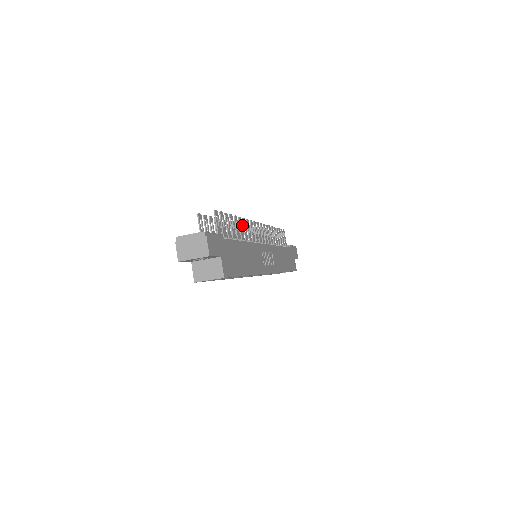
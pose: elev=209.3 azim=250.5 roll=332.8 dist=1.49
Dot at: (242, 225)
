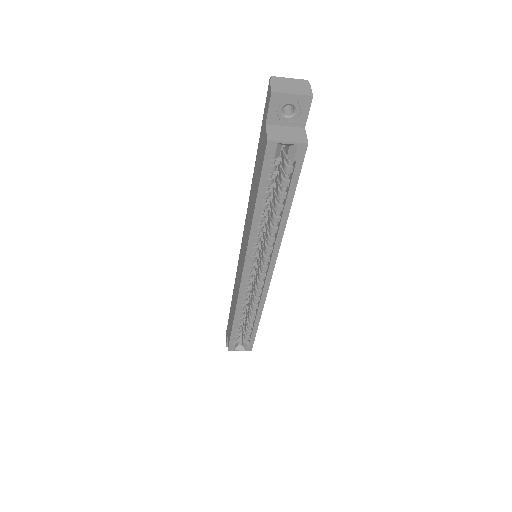
Dot at: occluded
